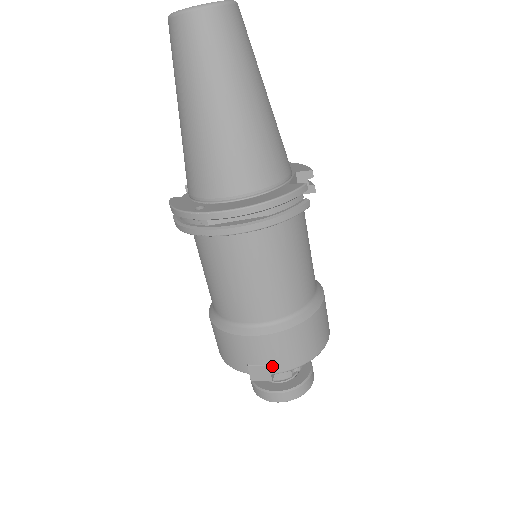
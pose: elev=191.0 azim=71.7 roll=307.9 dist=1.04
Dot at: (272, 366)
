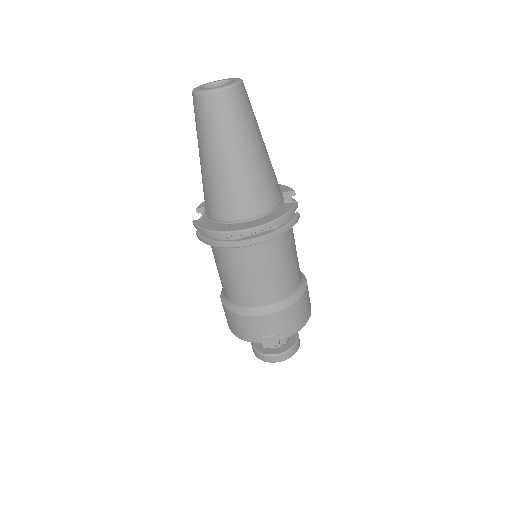
Dot at: (279, 334)
